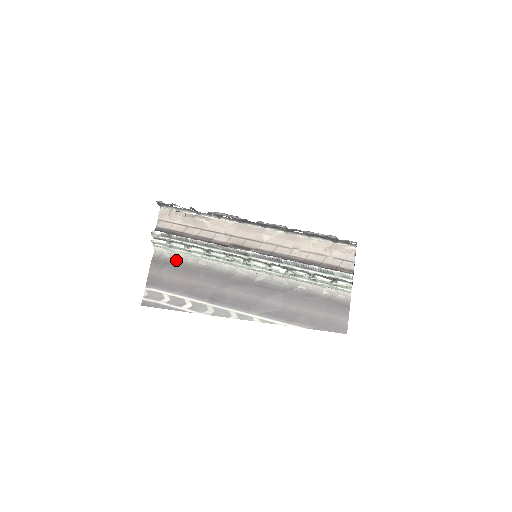
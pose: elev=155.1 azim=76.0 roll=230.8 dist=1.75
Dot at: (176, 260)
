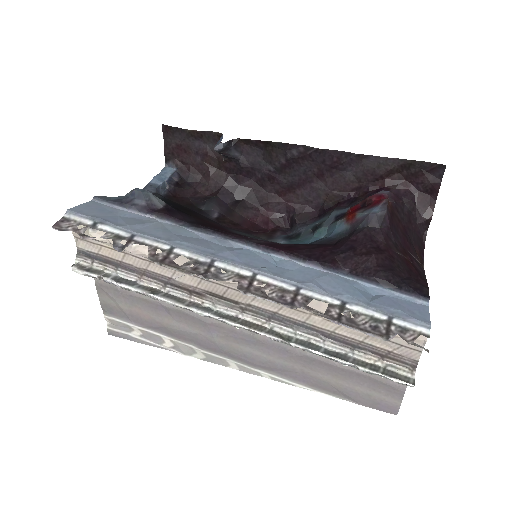
Dot at: occluded
